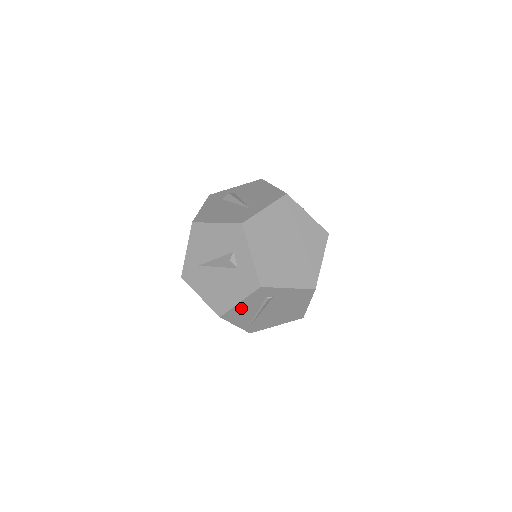
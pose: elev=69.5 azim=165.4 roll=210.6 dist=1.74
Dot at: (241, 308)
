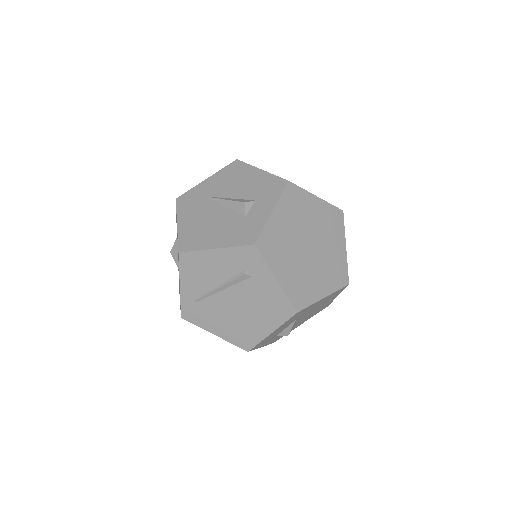
Dot at: (209, 261)
